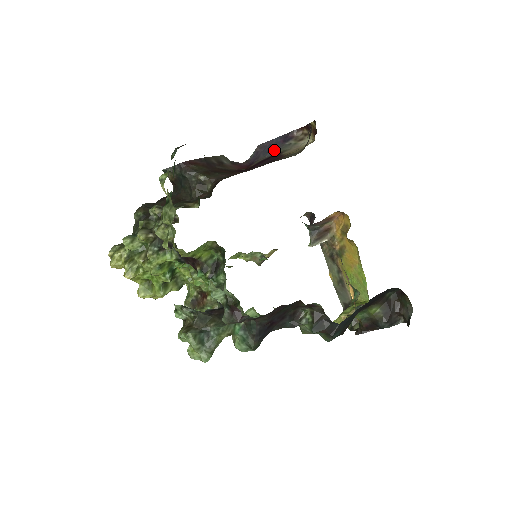
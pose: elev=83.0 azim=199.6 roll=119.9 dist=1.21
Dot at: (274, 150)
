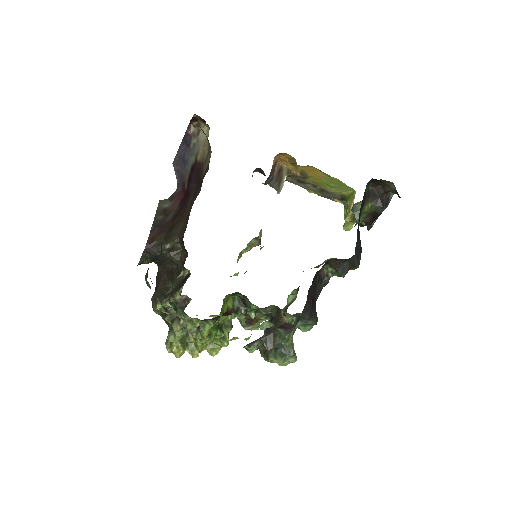
Dot at: (188, 160)
